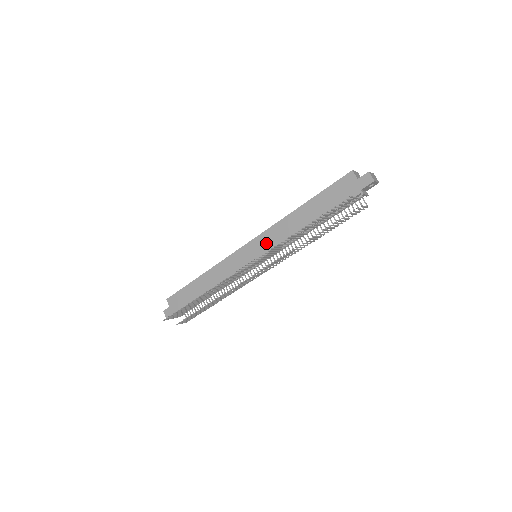
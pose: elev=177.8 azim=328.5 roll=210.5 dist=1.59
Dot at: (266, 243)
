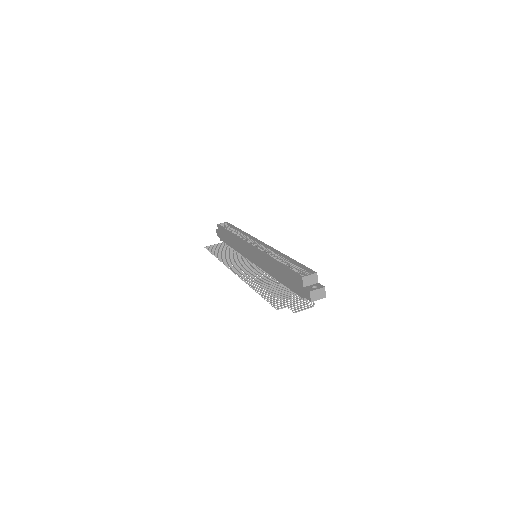
Dot at: (257, 258)
